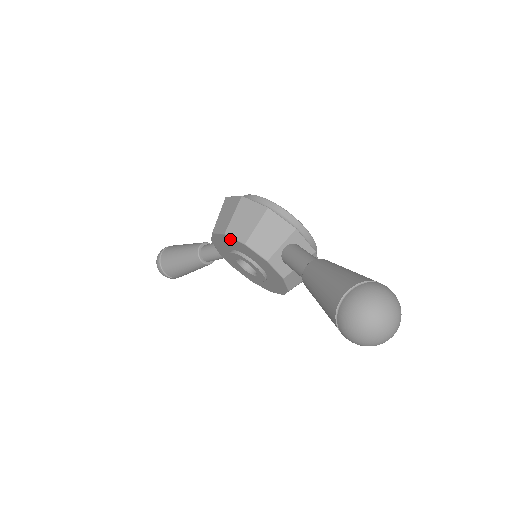
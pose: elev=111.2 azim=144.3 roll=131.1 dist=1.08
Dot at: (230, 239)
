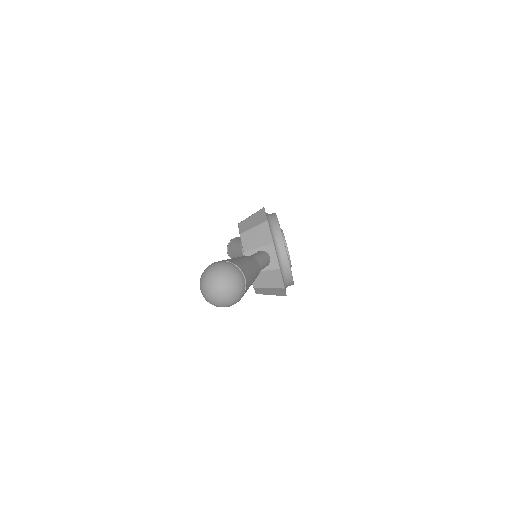
Dot at: occluded
